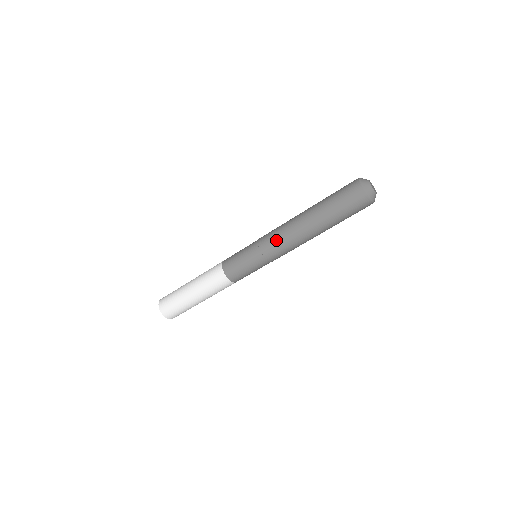
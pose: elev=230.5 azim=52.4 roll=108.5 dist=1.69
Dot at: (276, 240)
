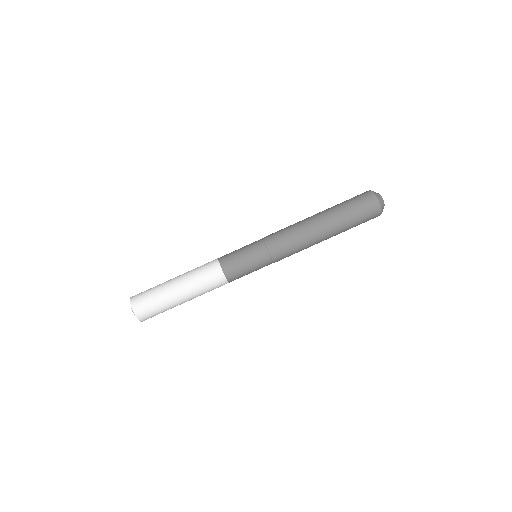
Dot at: (286, 240)
